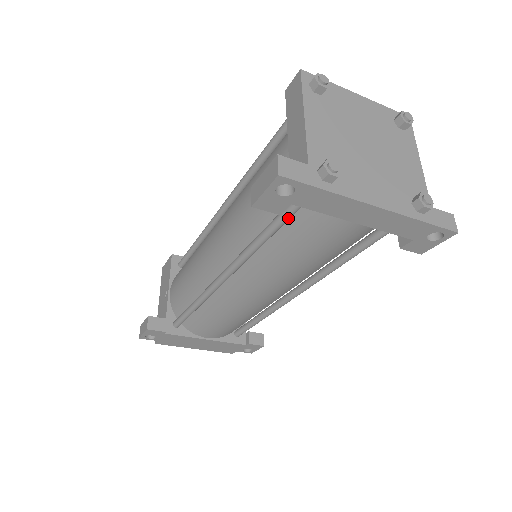
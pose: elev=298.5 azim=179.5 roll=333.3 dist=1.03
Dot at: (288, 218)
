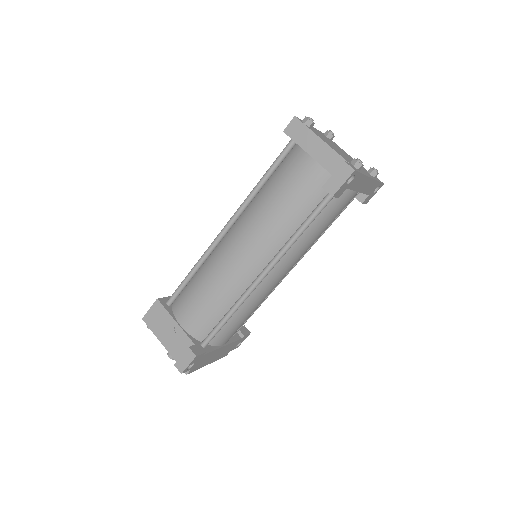
Dot at: occluded
